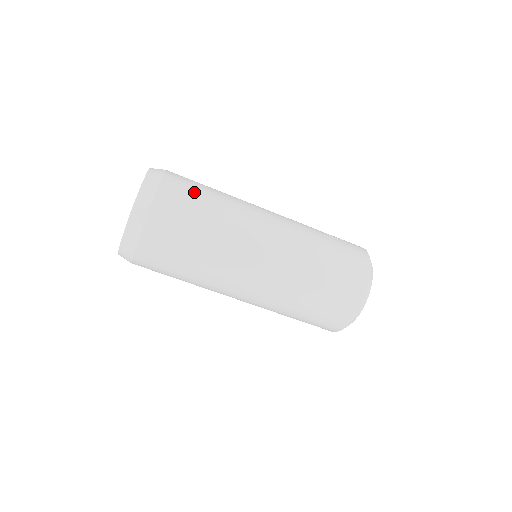
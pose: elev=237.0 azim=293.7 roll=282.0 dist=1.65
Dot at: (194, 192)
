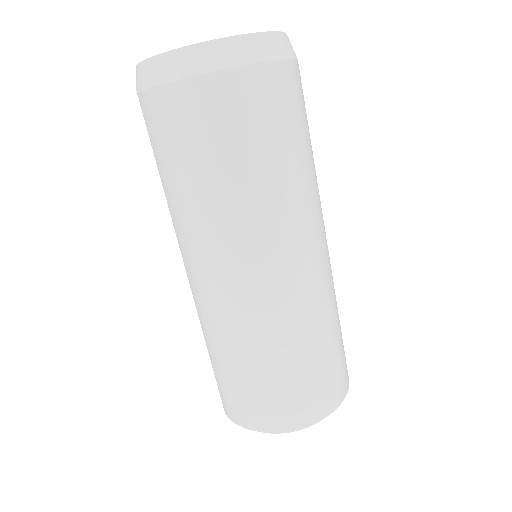
Dot at: occluded
